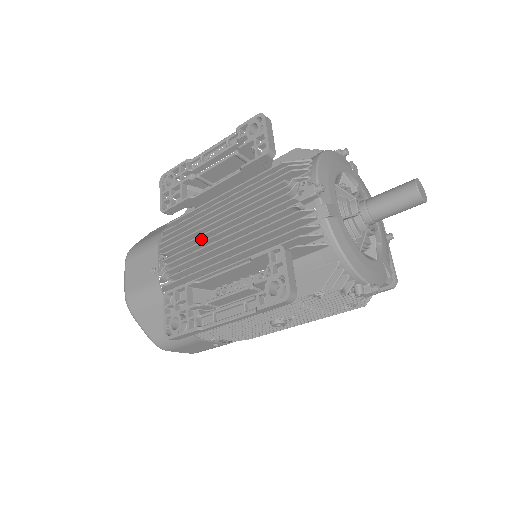
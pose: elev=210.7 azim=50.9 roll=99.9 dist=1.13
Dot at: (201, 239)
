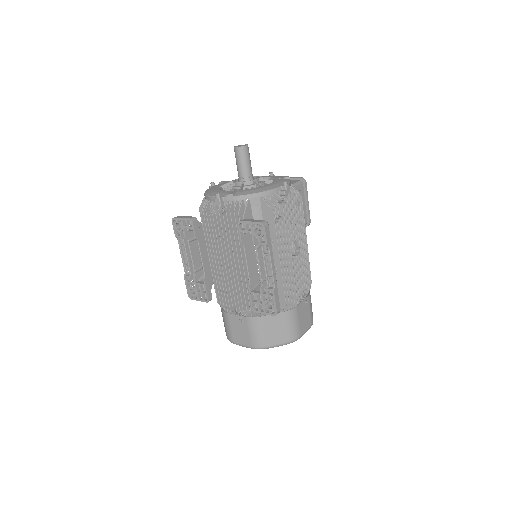
Dot at: (230, 280)
